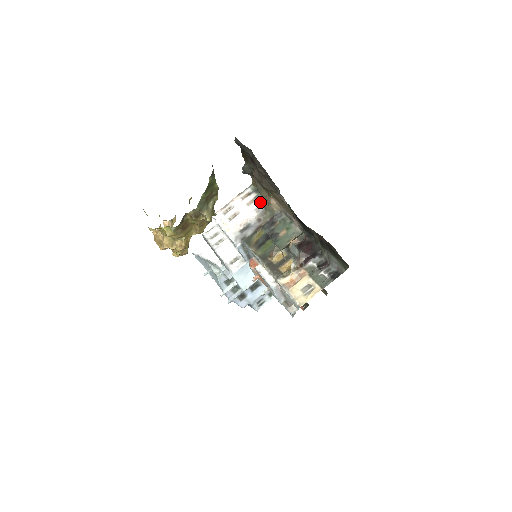
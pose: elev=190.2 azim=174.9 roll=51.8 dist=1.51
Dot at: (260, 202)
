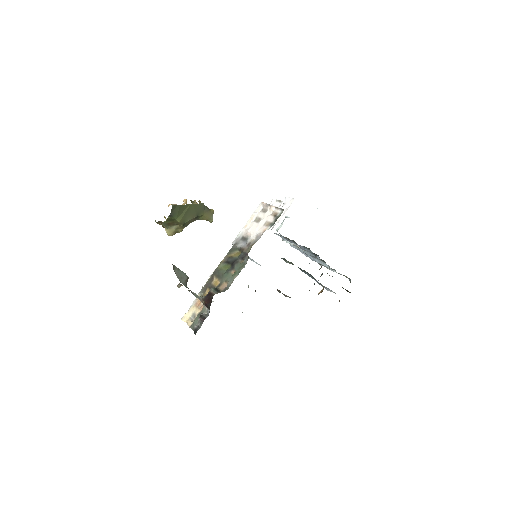
Dot at: (263, 232)
